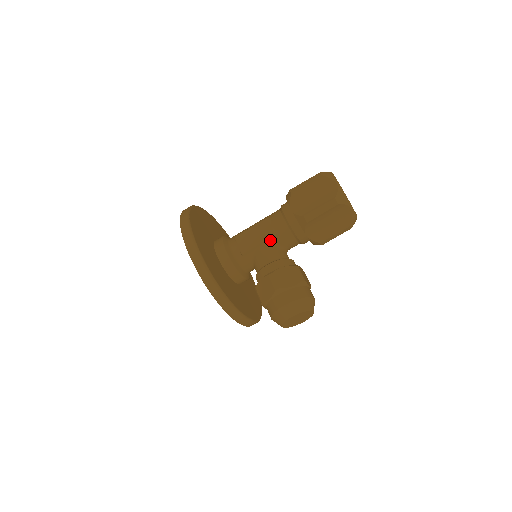
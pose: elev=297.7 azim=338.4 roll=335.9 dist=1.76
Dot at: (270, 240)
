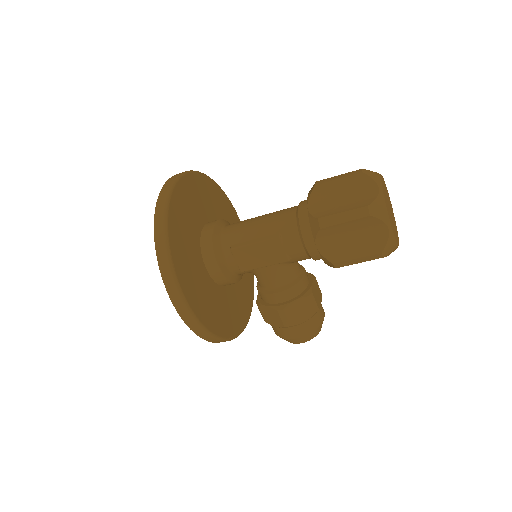
Dot at: (280, 262)
